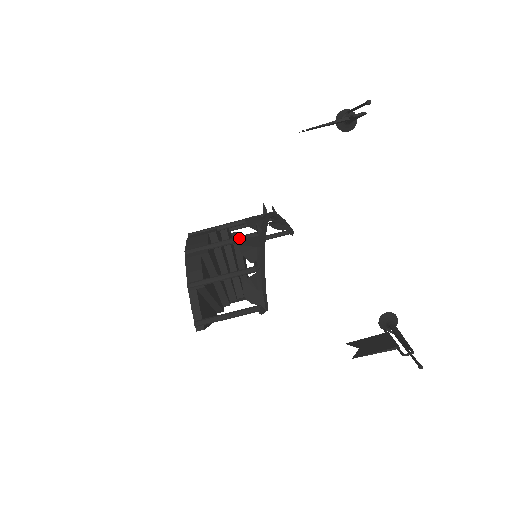
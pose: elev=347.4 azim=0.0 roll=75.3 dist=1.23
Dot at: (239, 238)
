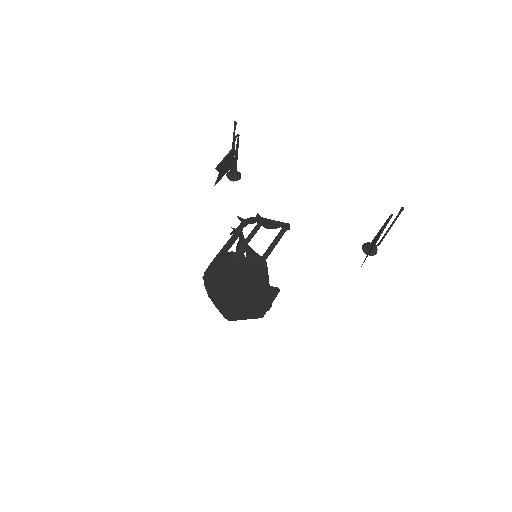
Dot at: (235, 232)
